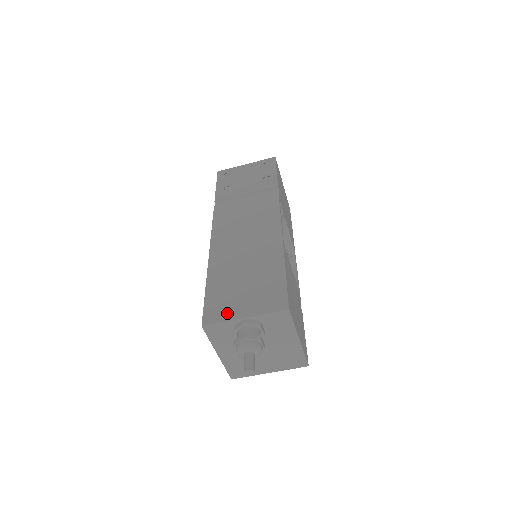
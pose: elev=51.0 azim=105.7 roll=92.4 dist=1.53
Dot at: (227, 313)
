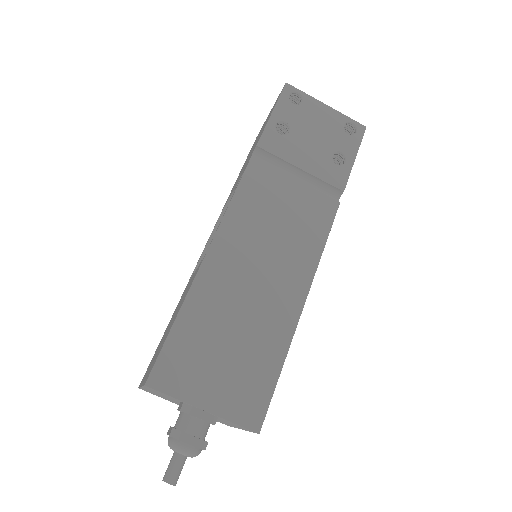
Dot at: (186, 386)
